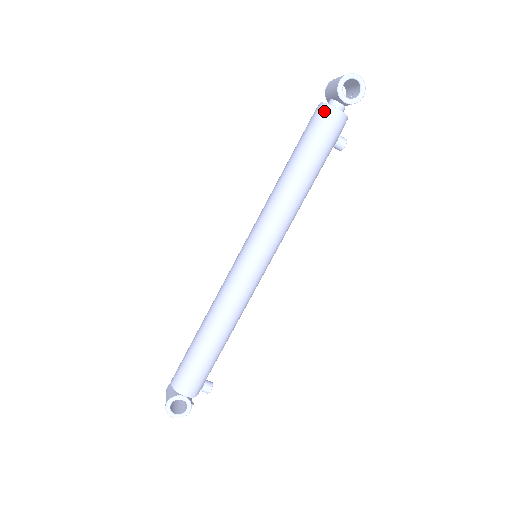
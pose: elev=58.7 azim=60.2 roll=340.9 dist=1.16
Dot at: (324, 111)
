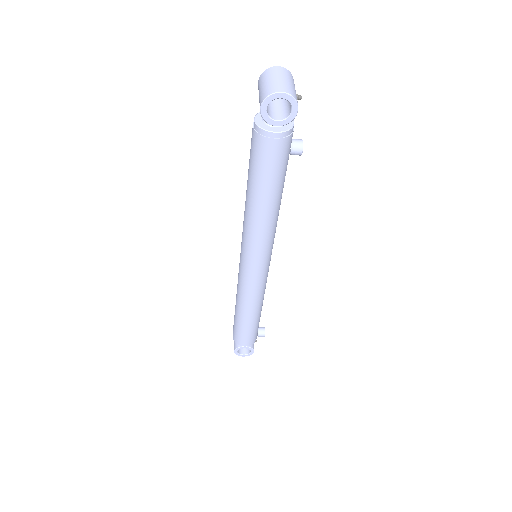
Dot at: (259, 137)
